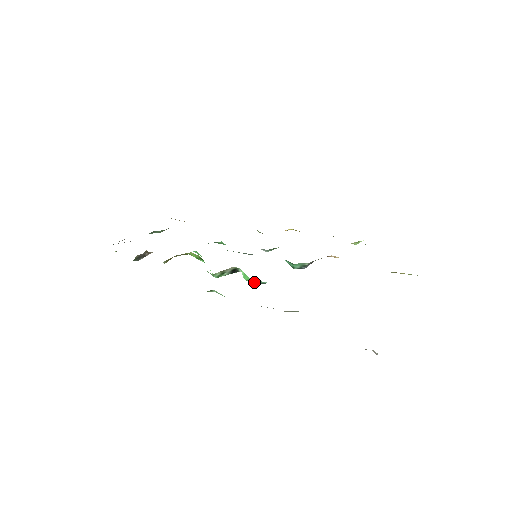
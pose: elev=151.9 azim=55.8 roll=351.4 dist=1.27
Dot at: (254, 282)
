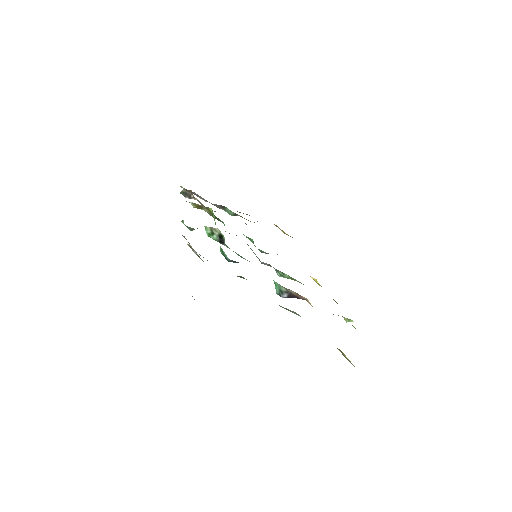
Dot at: (222, 252)
